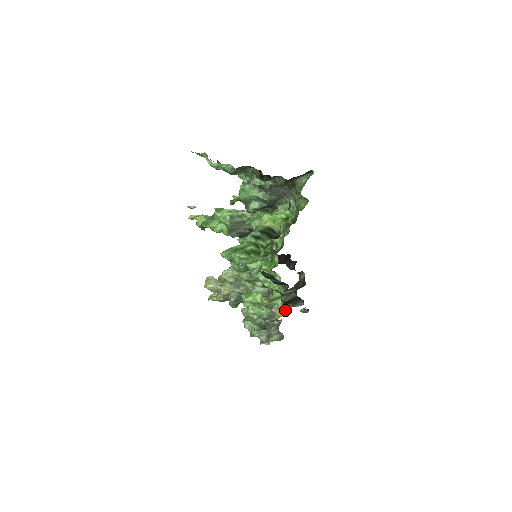
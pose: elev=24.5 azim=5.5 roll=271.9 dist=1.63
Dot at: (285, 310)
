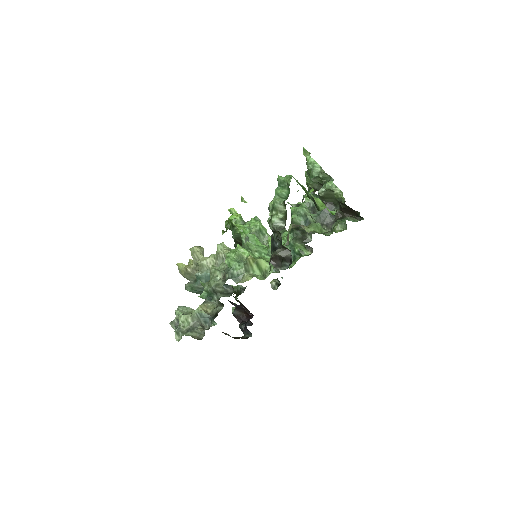
Dot at: (258, 277)
